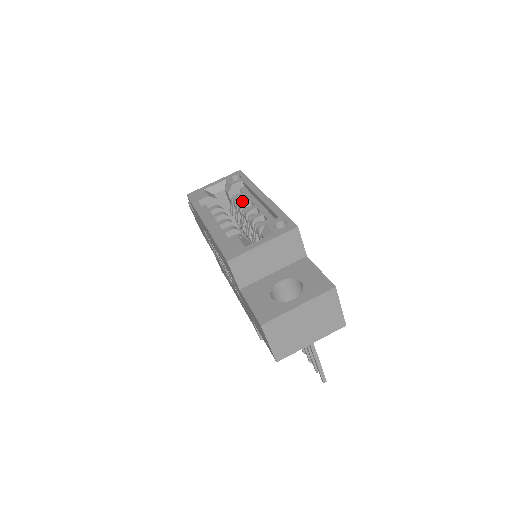
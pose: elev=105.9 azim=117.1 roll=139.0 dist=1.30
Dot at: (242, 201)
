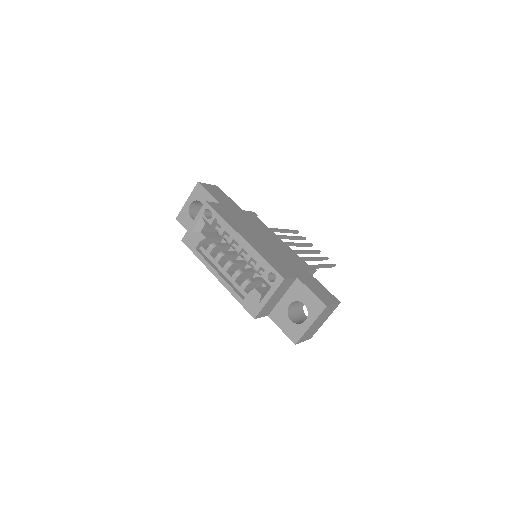
Dot at: (227, 240)
